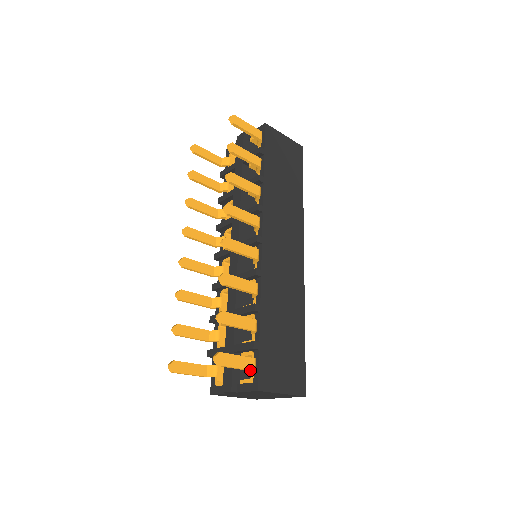
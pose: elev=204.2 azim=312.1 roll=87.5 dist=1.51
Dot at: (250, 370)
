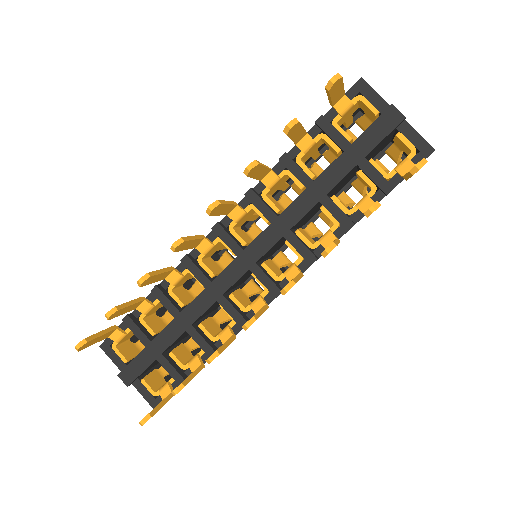
Dot at: occluded
